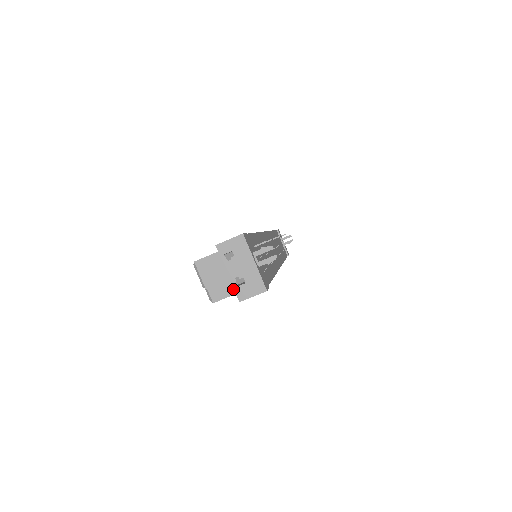
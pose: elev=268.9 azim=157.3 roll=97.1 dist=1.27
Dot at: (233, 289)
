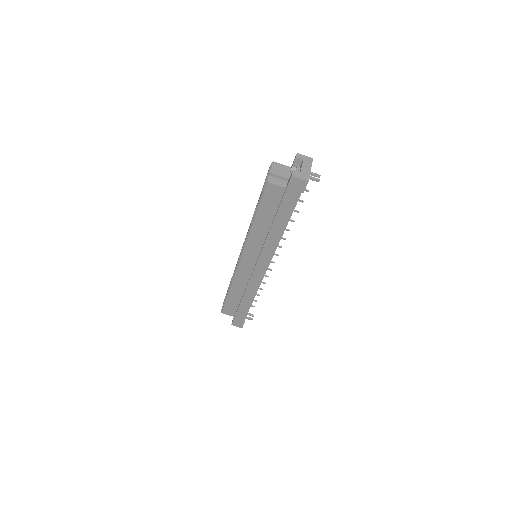
Dot at: (282, 184)
